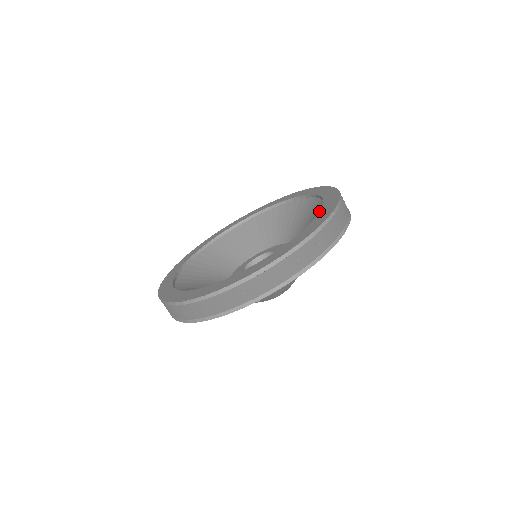
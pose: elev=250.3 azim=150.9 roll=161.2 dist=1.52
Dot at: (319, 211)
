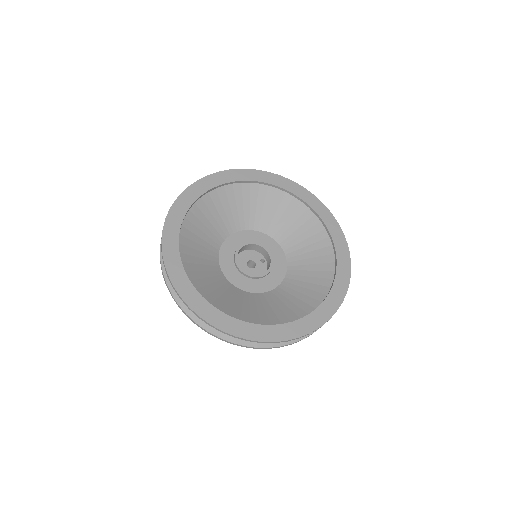
Dot at: (326, 257)
